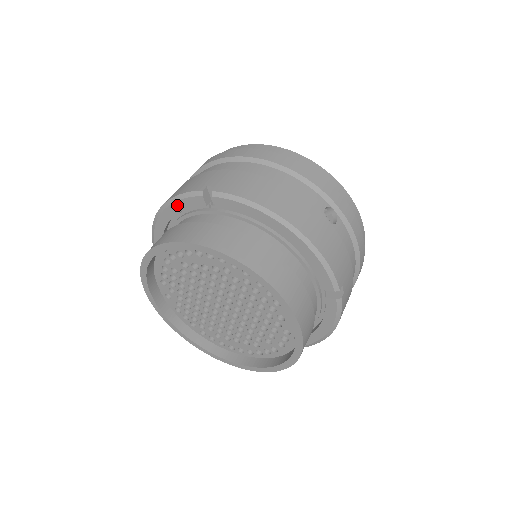
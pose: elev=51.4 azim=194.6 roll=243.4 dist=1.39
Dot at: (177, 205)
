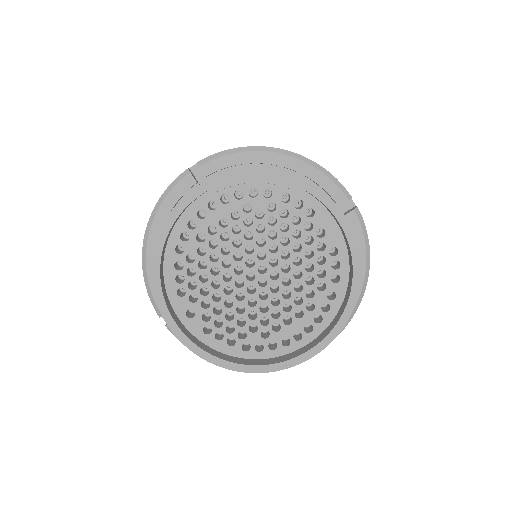
Dot at: (166, 204)
